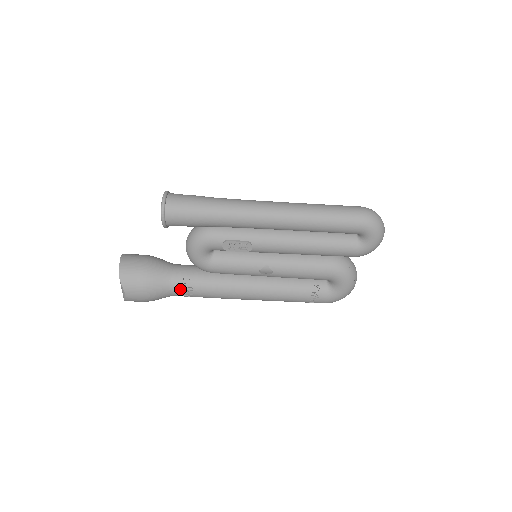
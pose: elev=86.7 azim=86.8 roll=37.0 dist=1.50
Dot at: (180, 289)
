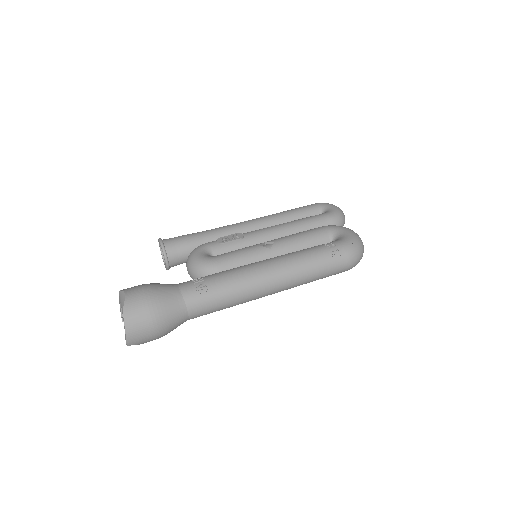
Dot at: (189, 283)
